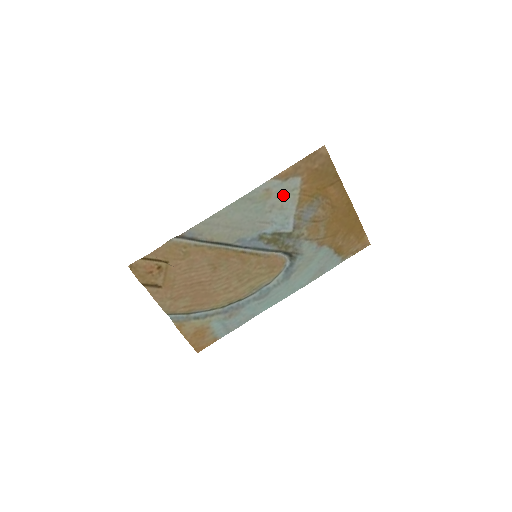
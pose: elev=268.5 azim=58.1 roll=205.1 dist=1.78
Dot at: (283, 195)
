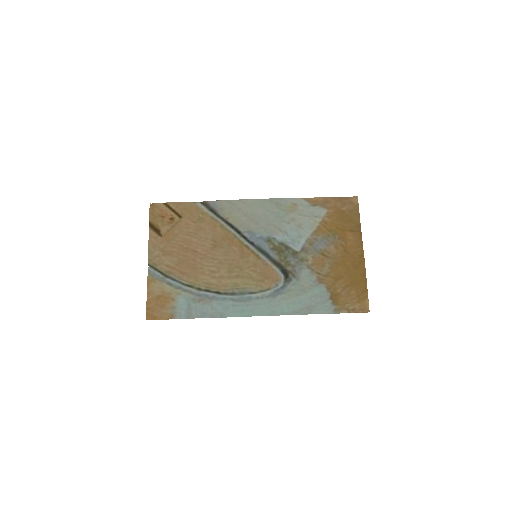
Dot at: (306, 216)
